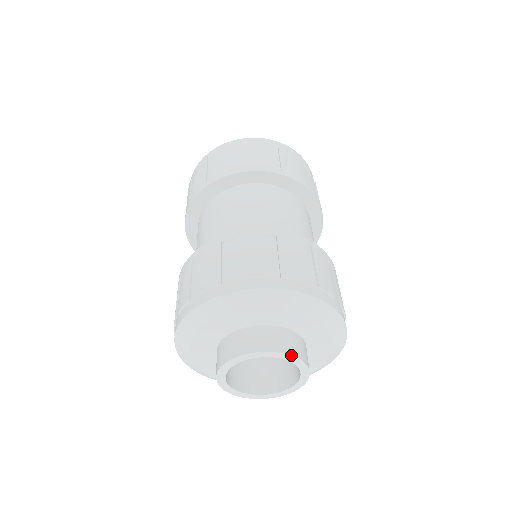
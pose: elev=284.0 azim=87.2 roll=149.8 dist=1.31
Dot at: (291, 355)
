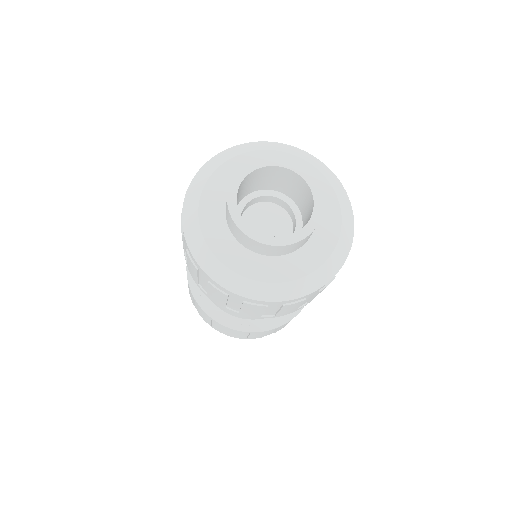
Dot at: (273, 158)
